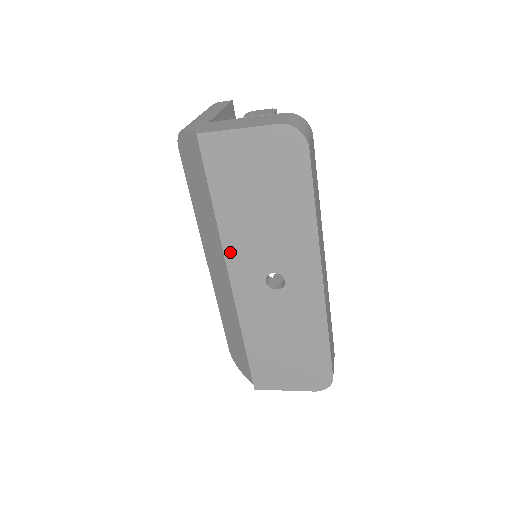
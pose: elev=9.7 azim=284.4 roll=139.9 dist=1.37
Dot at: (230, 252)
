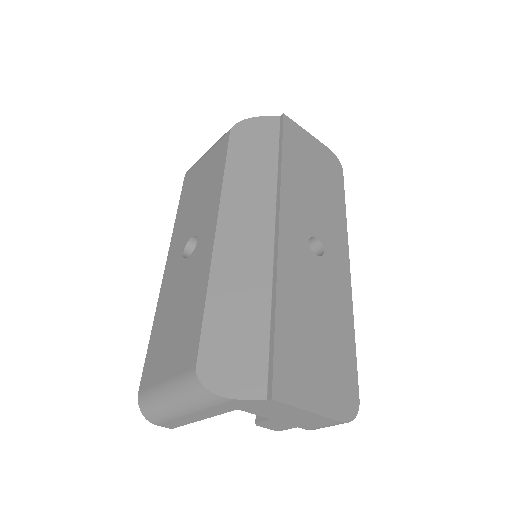
Dot at: (286, 197)
